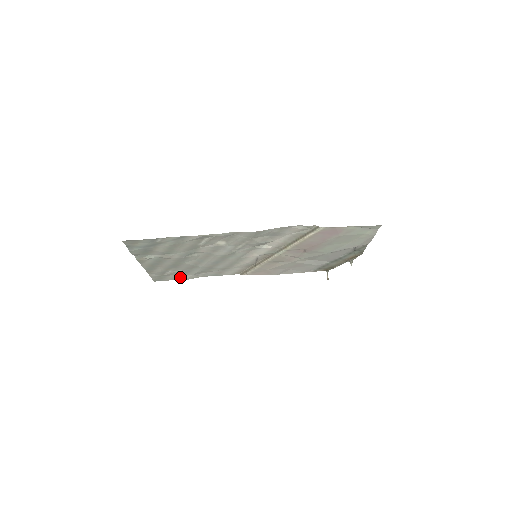
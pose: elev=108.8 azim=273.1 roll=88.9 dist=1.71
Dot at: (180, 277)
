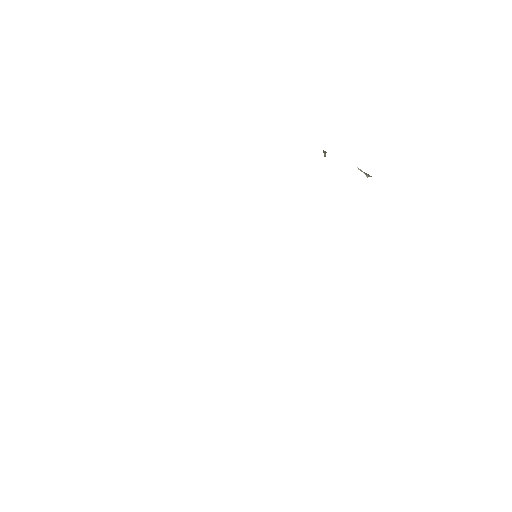
Dot at: occluded
